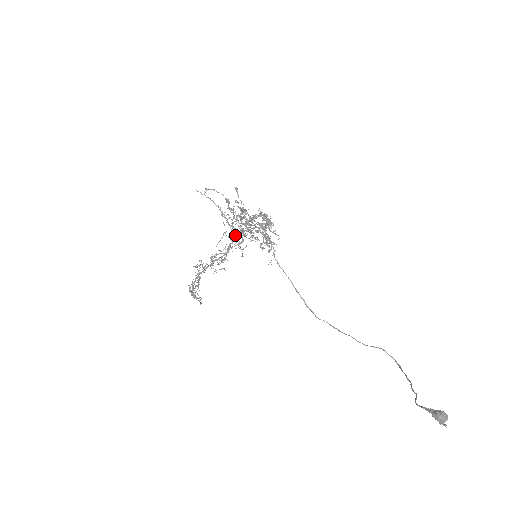
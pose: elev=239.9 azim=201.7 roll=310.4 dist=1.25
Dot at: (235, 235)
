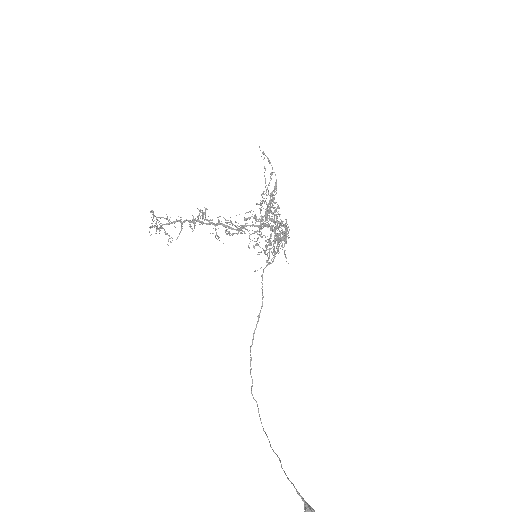
Dot at: (262, 224)
